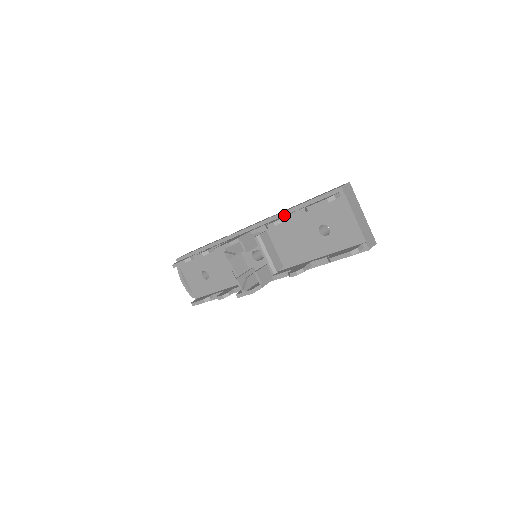
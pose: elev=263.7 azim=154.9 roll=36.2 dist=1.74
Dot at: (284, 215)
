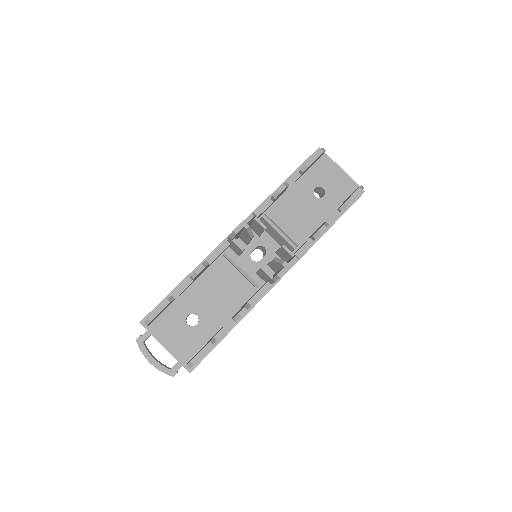
Dot at: occluded
